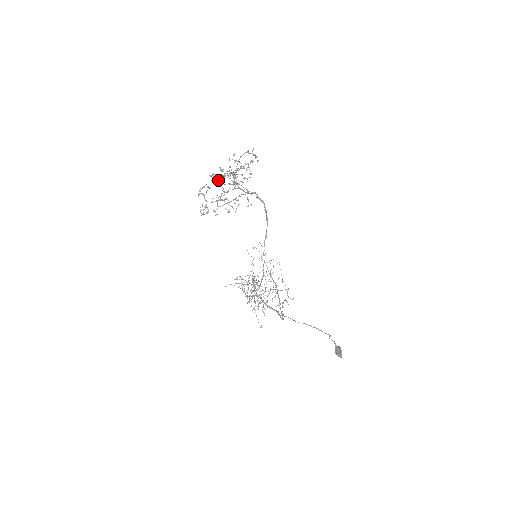
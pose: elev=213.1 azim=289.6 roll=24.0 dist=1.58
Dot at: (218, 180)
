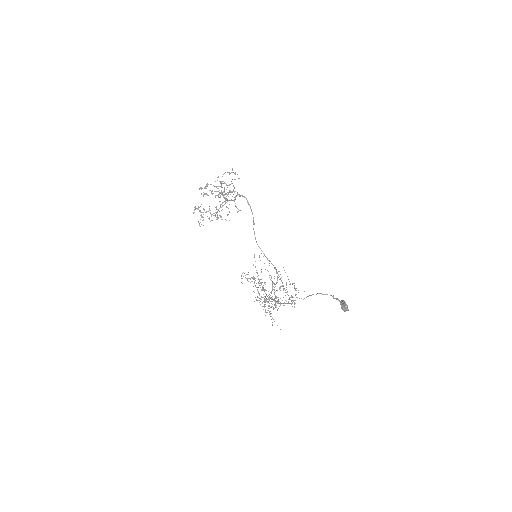
Dot at: occluded
